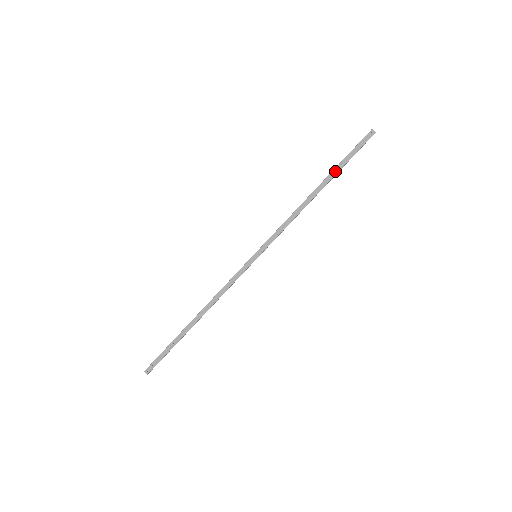
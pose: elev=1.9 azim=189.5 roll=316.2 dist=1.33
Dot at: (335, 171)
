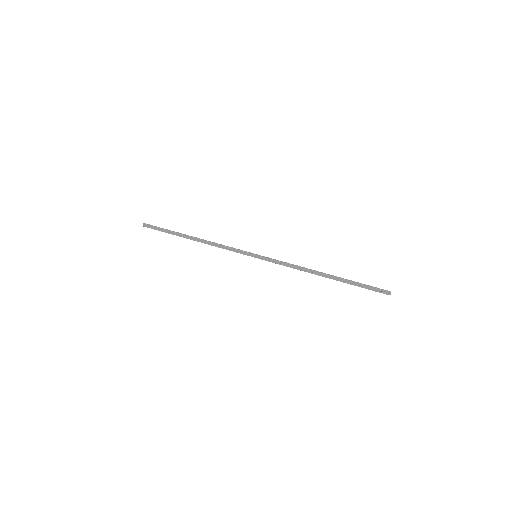
Dot at: (345, 281)
